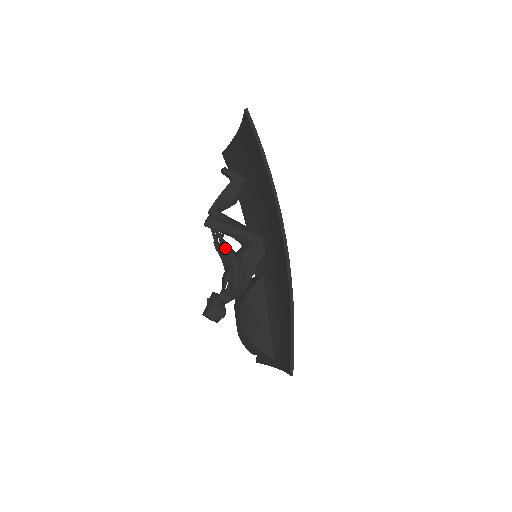
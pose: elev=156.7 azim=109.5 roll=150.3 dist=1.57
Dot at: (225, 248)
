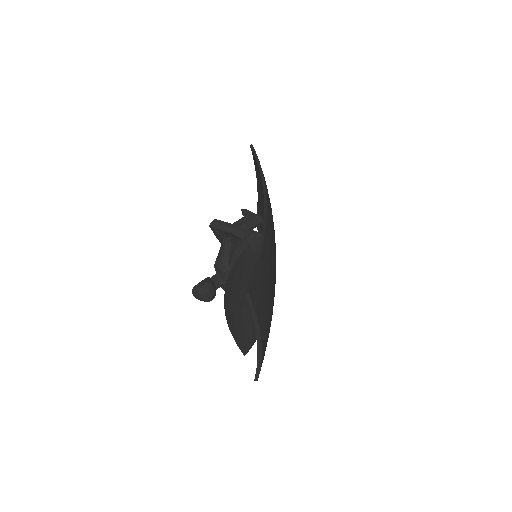
Dot at: (221, 233)
